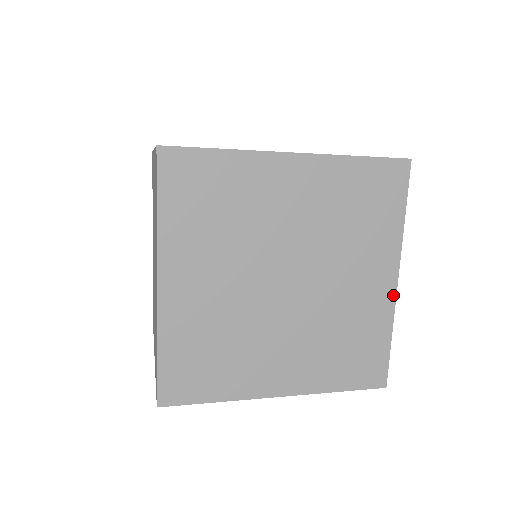
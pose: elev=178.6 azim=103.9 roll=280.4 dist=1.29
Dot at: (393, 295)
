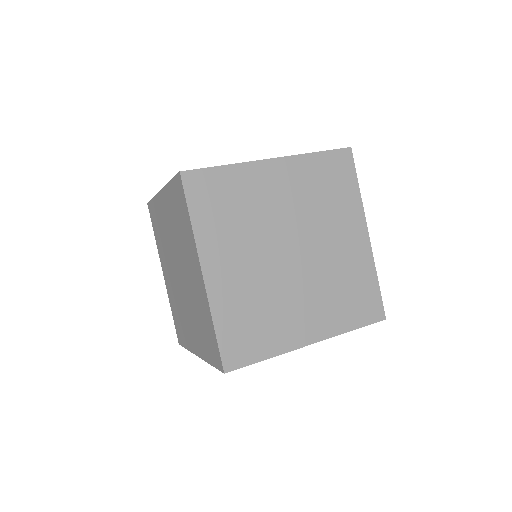
Dot at: occluded
